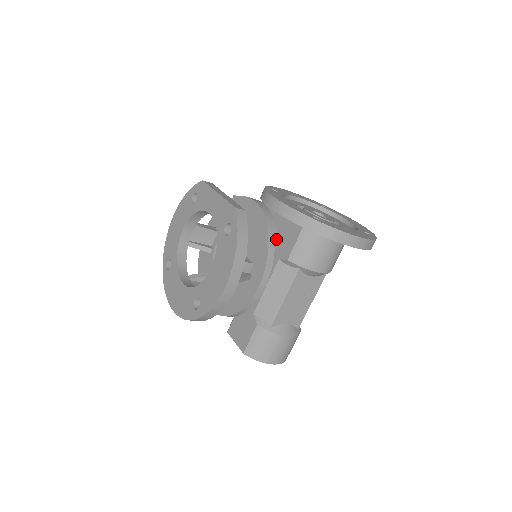
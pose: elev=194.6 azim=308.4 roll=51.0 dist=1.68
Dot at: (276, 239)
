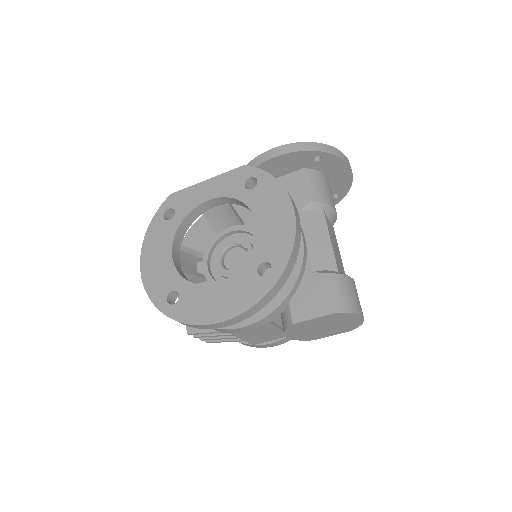
Dot at: occluded
